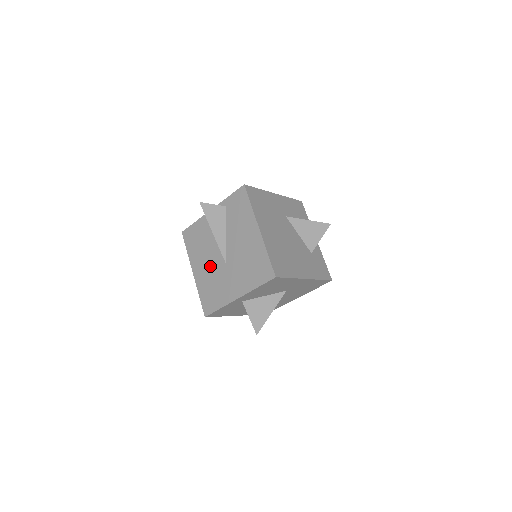
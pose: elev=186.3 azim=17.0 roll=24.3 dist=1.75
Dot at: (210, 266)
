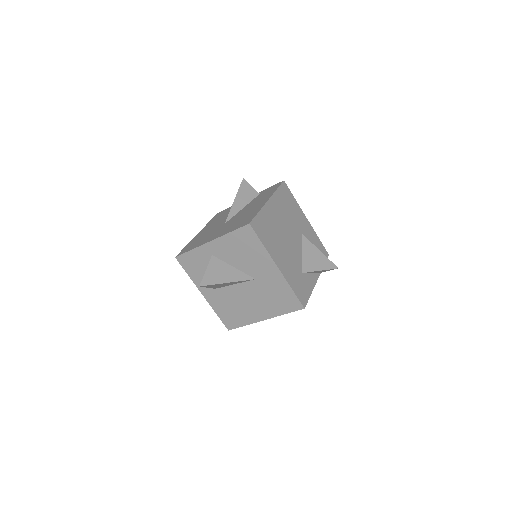
Dot at: (213, 227)
